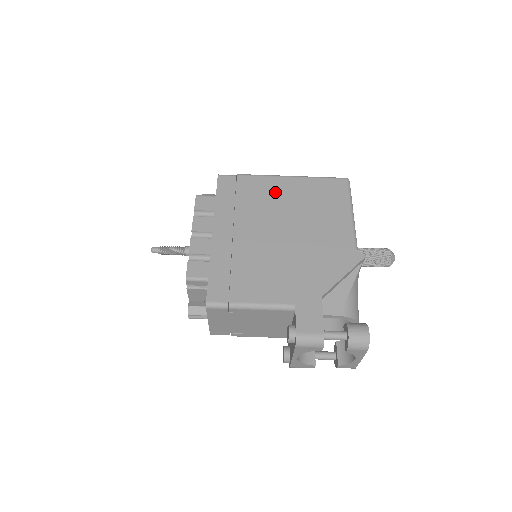
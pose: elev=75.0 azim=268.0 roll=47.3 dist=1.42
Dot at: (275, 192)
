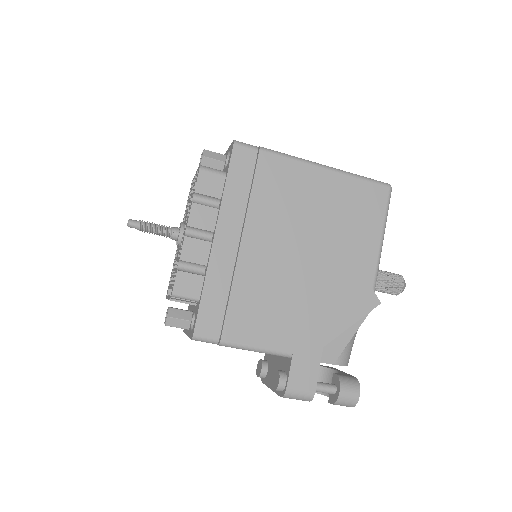
Dot at: (302, 189)
